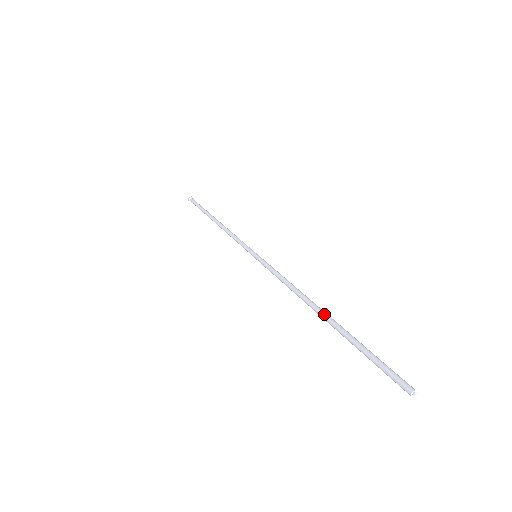
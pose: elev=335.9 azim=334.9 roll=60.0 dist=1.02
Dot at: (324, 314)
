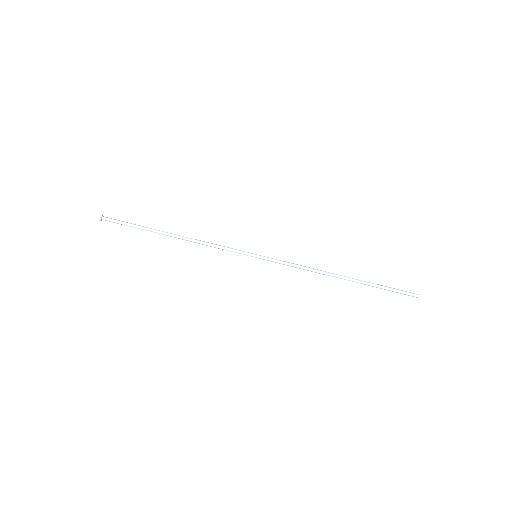
Dot at: (349, 280)
